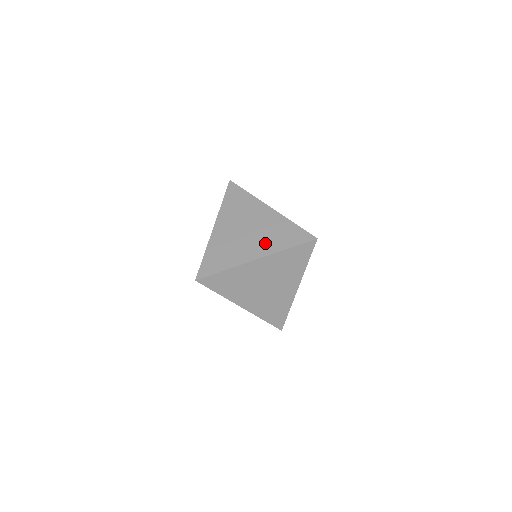
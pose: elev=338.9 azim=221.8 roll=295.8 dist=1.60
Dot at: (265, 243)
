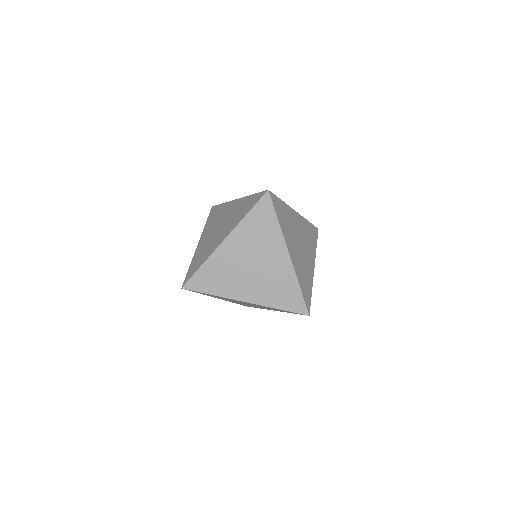
Dot at: (230, 224)
